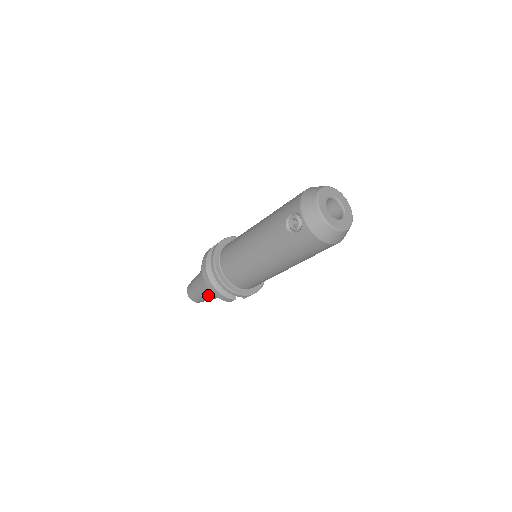
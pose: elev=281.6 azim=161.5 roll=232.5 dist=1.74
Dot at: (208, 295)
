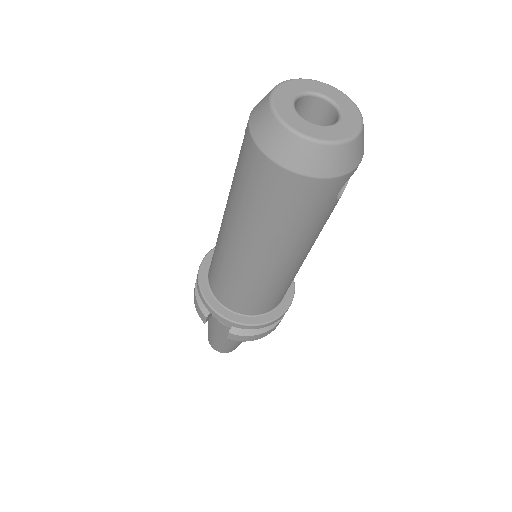
Dot at: (208, 320)
